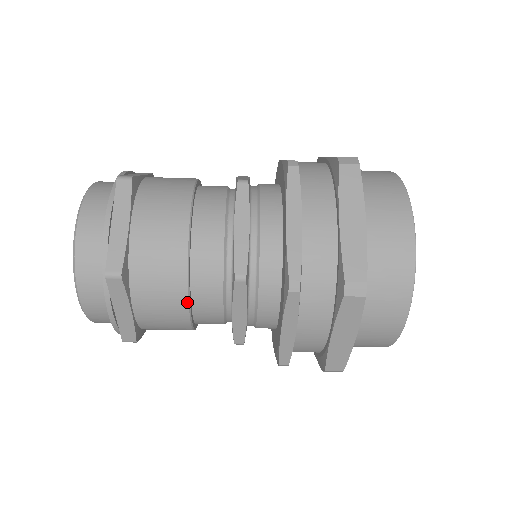
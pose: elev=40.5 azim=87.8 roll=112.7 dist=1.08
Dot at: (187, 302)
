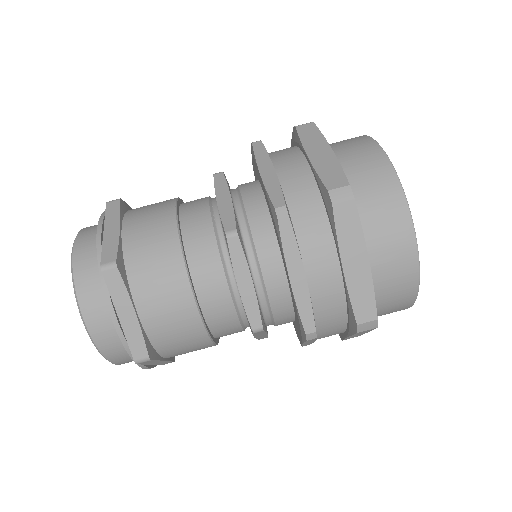
Dot at: (188, 284)
